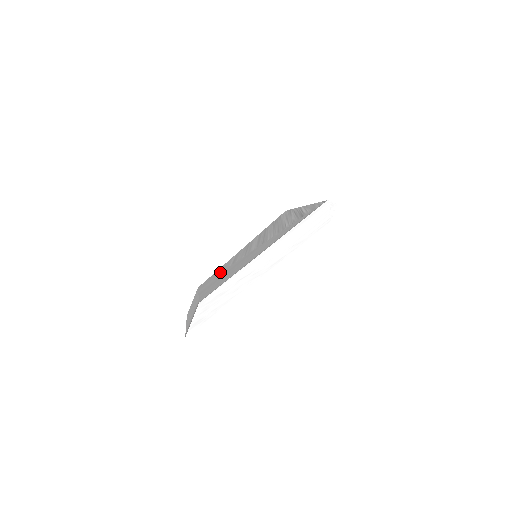
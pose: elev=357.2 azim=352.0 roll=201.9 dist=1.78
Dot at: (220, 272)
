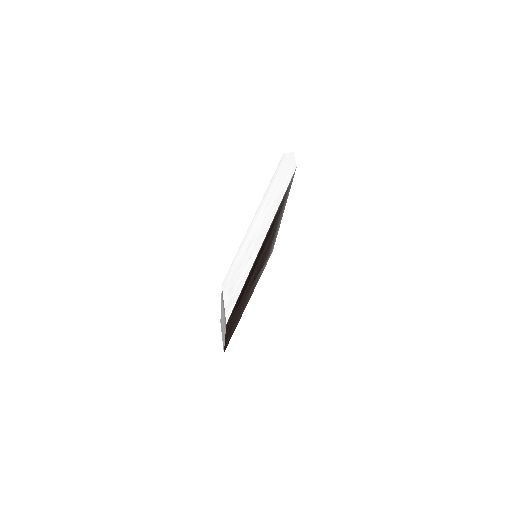
Dot at: occluded
